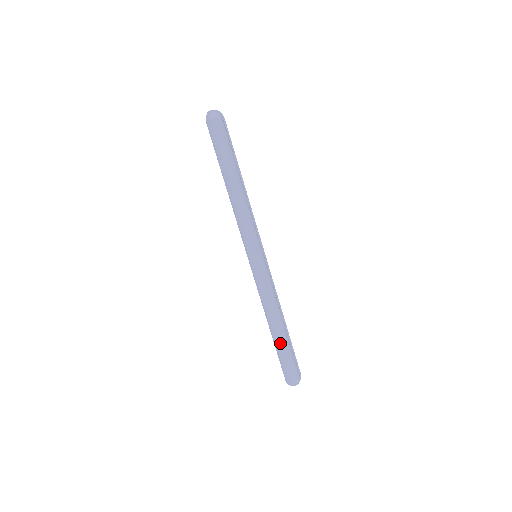
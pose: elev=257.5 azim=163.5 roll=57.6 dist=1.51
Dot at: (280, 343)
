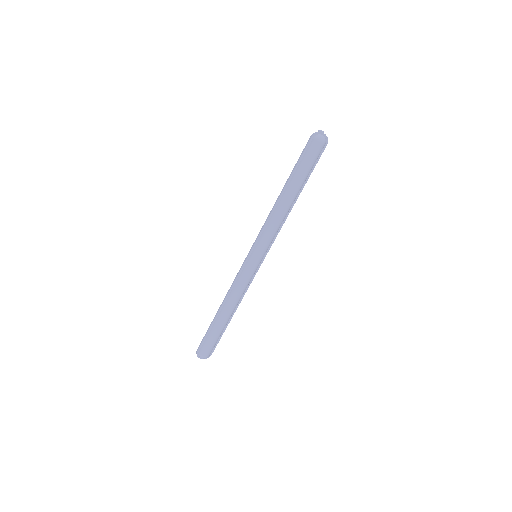
Dot at: (216, 324)
